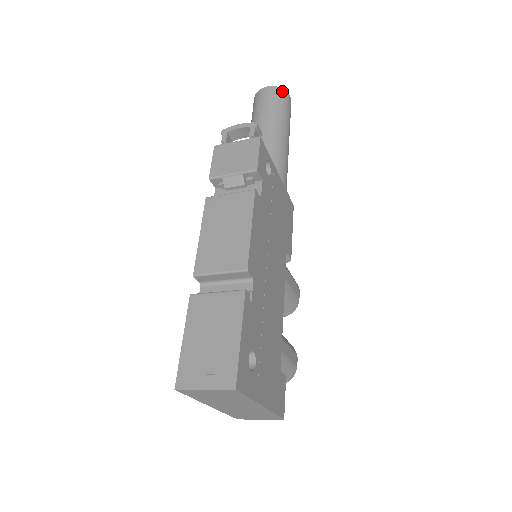
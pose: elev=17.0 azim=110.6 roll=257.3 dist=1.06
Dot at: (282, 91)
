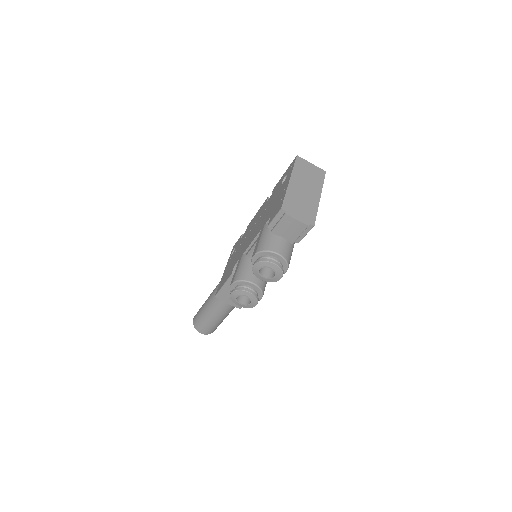
Dot at: occluded
